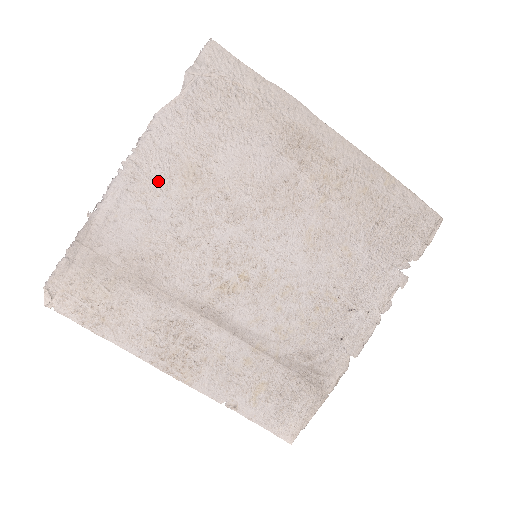
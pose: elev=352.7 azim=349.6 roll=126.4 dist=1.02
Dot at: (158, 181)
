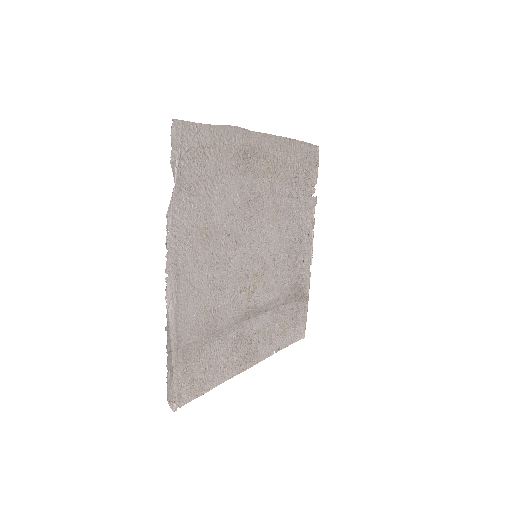
Dot at: (190, 262)
